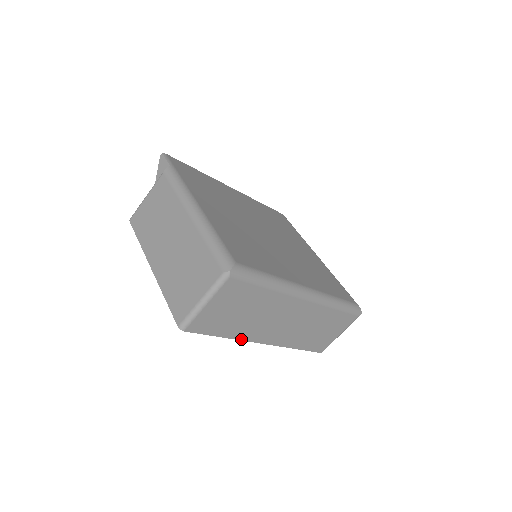
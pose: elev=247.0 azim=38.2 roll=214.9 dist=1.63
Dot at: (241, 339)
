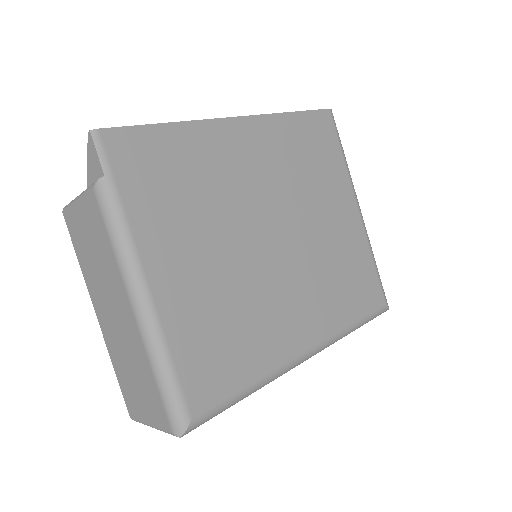
Dot at: occluded
